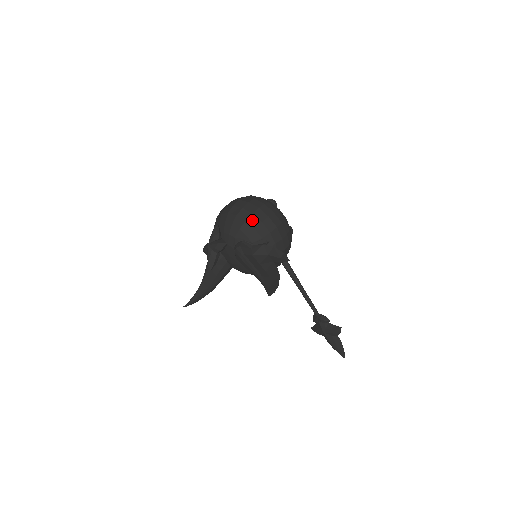
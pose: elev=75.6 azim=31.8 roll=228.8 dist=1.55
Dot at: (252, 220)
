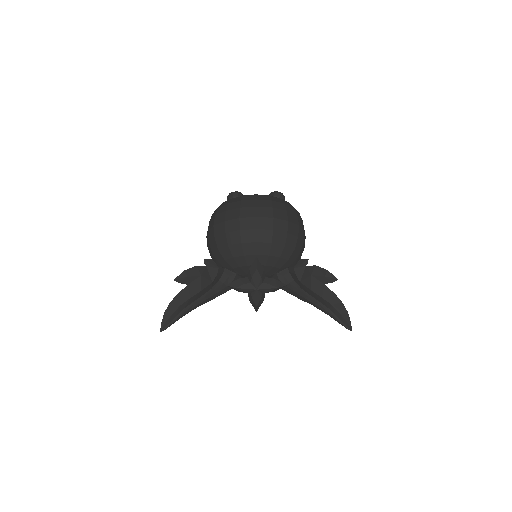
Dot at: (298, 245)
